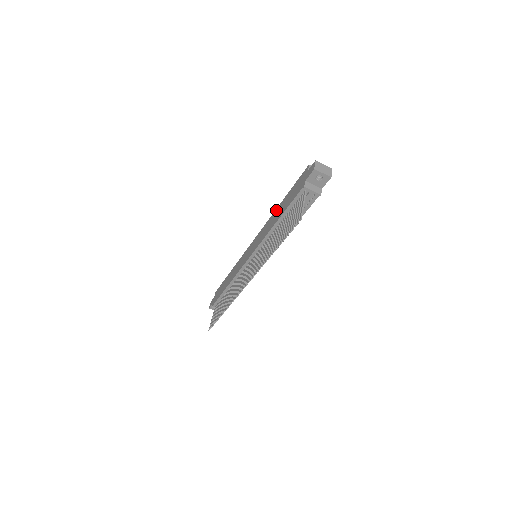
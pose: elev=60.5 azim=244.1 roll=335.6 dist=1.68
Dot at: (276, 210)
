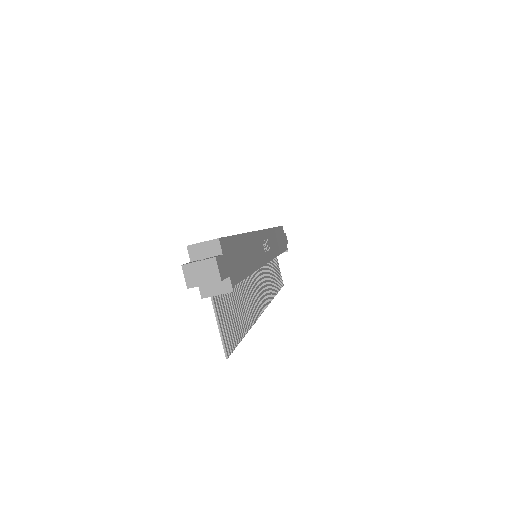
Dot at: occluded
